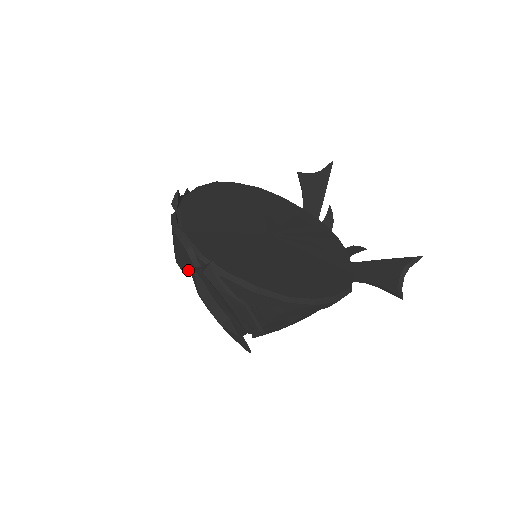
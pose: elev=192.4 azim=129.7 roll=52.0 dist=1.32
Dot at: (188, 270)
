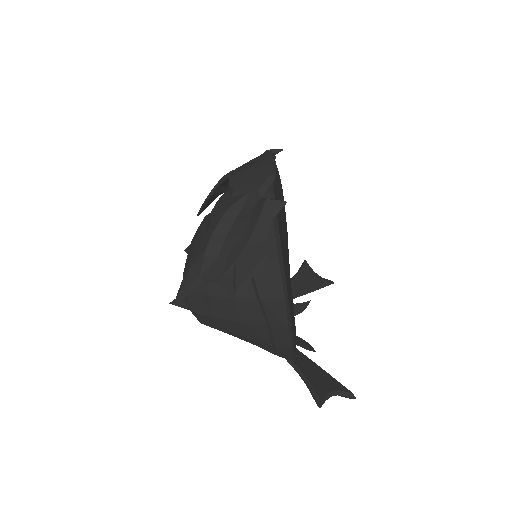
Dot at: (243, 189)
